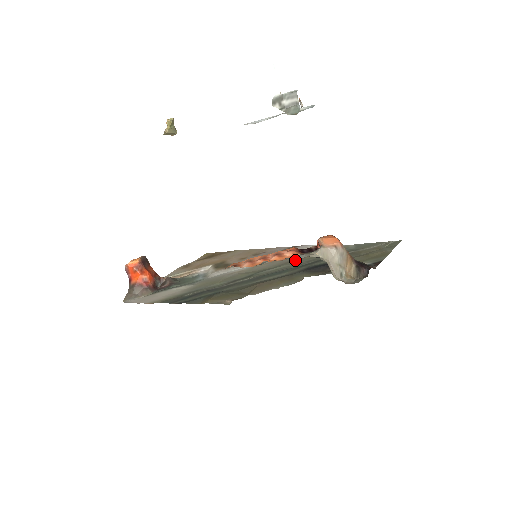
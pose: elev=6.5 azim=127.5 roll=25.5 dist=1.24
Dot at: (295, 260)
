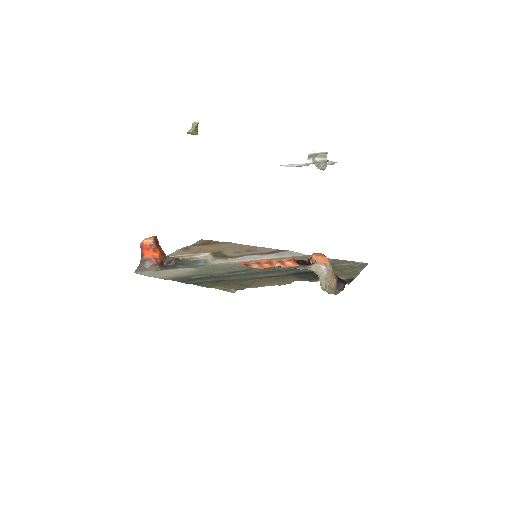
Dot at: occluded
